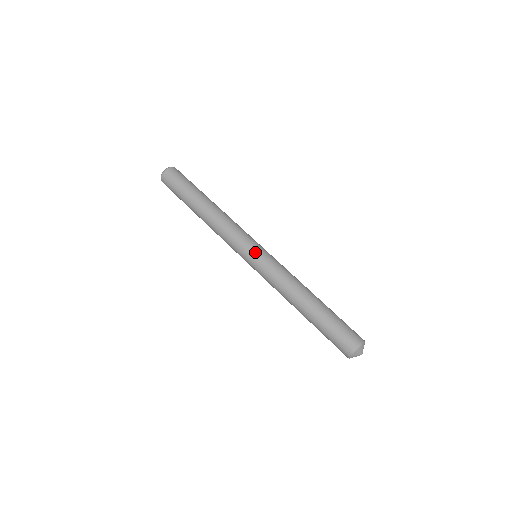
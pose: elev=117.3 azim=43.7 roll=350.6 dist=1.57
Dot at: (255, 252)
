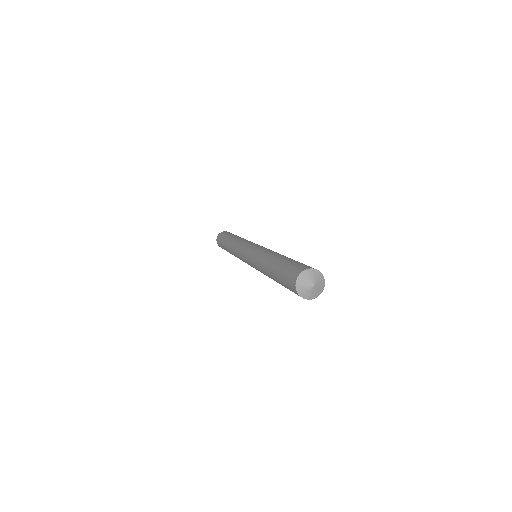
Dot at: (246, 251)
